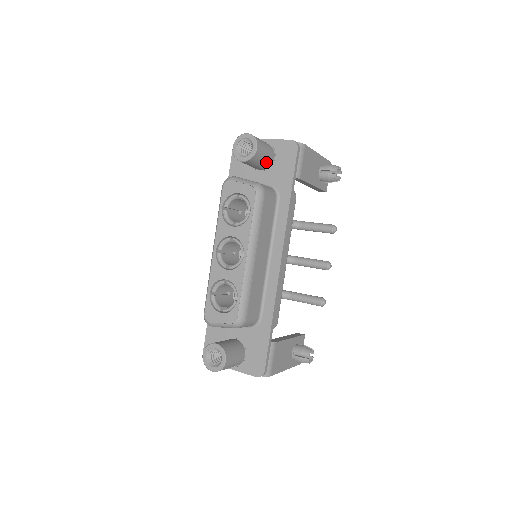
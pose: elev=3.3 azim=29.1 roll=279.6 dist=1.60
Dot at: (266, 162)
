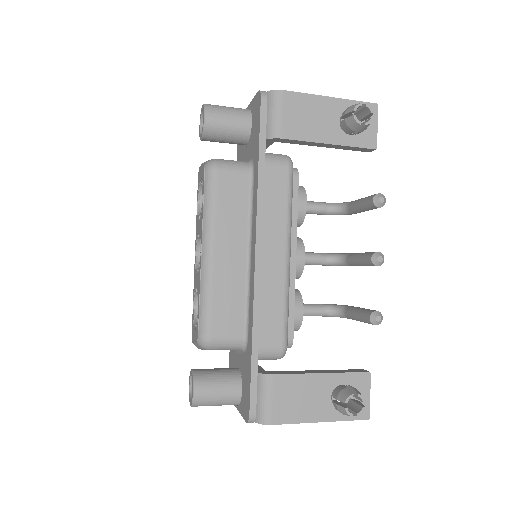
Dot at: (237, 131)
